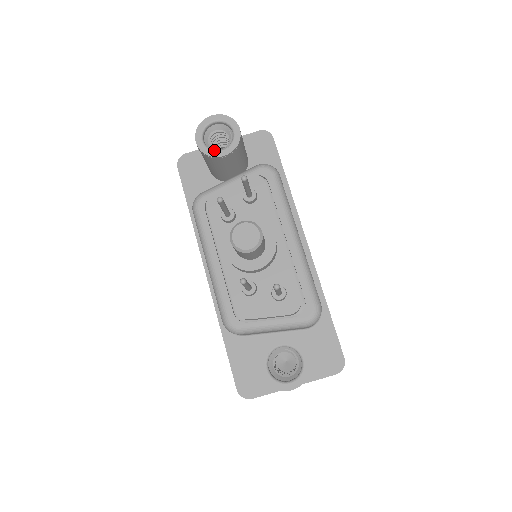
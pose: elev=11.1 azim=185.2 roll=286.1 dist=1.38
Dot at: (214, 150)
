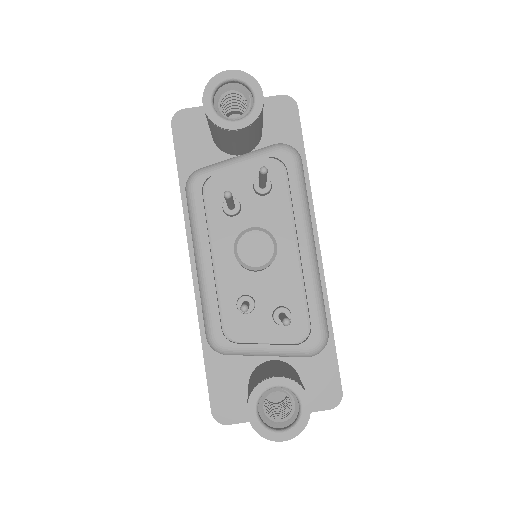
Dot at: (226, 119)
